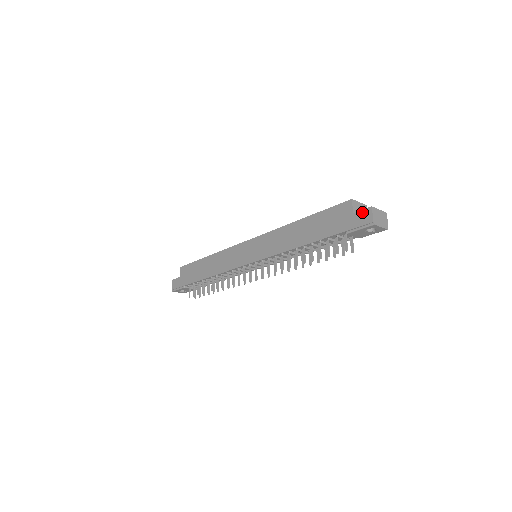
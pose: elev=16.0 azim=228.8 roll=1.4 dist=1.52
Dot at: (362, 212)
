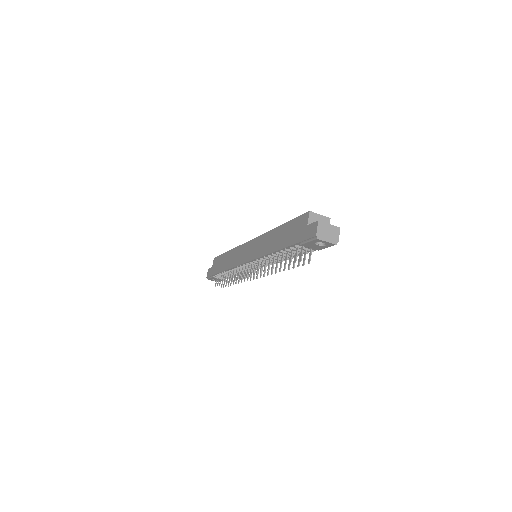
Dot at: (312, 225)
